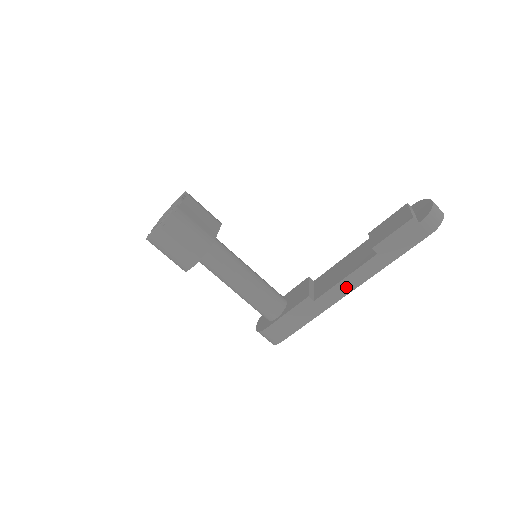
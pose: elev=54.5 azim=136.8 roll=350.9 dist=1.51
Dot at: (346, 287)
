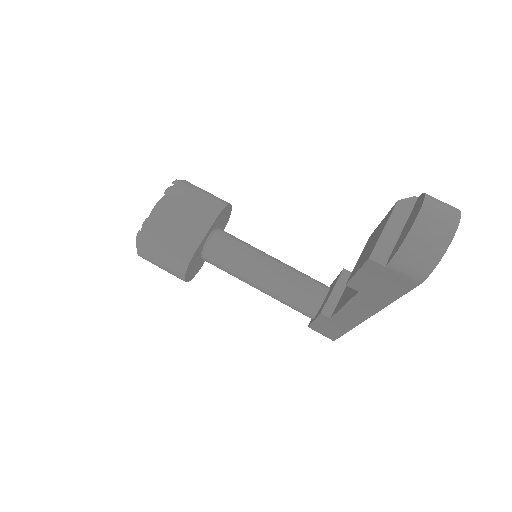
Dot at: (353, 315)
